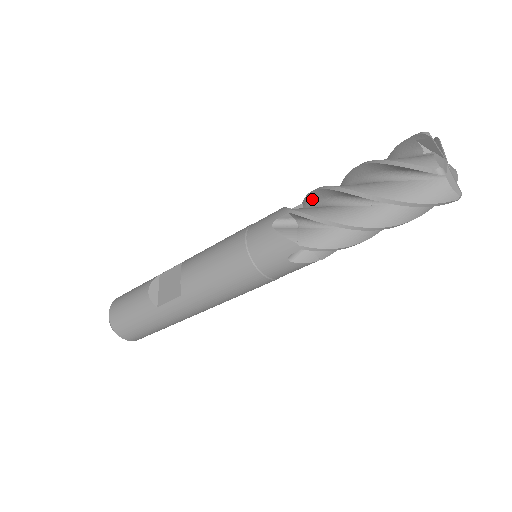
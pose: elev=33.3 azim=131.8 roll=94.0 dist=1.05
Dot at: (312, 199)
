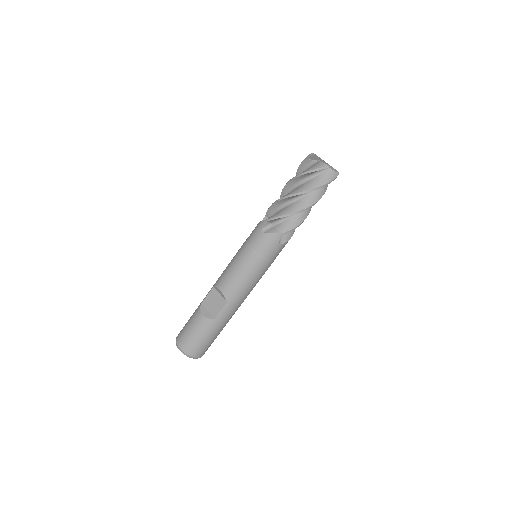
Dot at: (272, 210)
